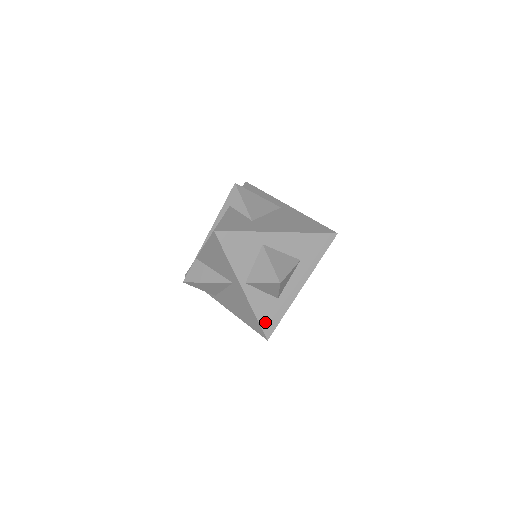
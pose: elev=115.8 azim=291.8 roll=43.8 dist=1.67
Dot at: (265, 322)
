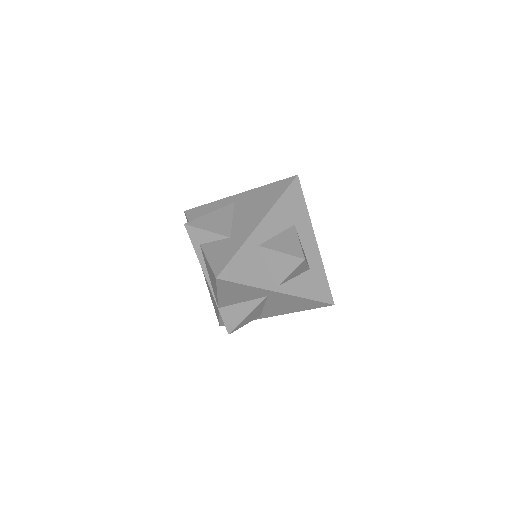
Dot at: (319, 295)
